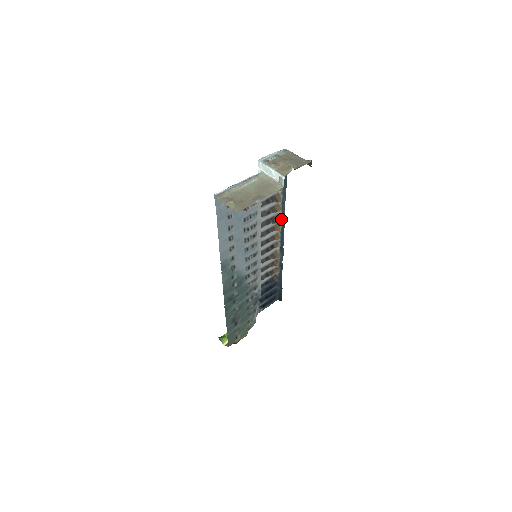
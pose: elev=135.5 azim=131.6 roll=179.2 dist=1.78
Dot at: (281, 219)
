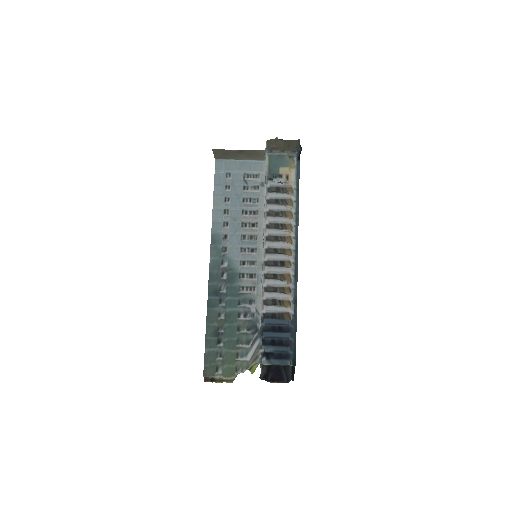
Dot at: (296, 234)
